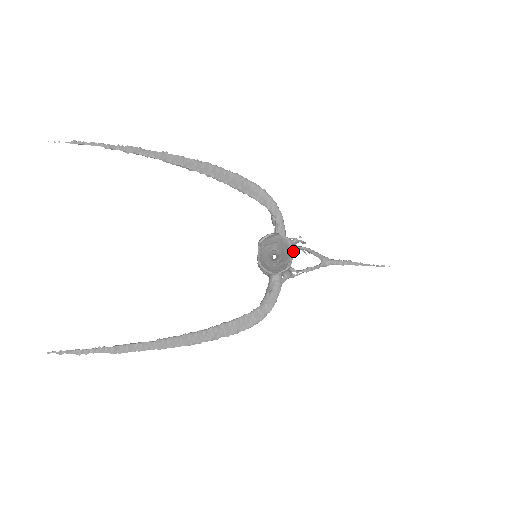
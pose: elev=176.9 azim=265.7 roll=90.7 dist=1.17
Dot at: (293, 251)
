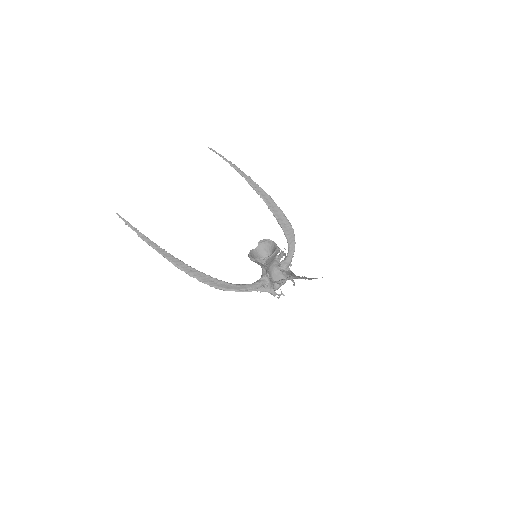
Dot at: (273, 252)
